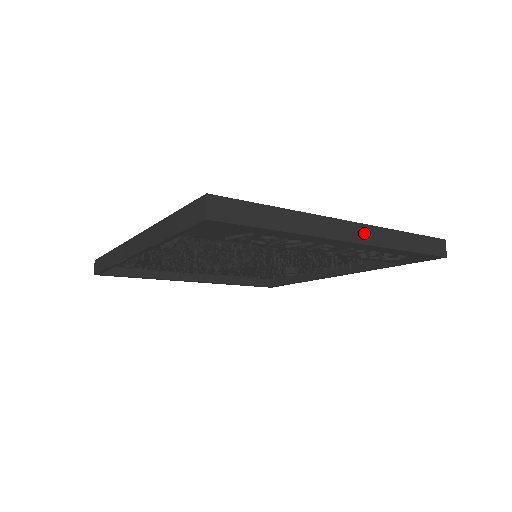
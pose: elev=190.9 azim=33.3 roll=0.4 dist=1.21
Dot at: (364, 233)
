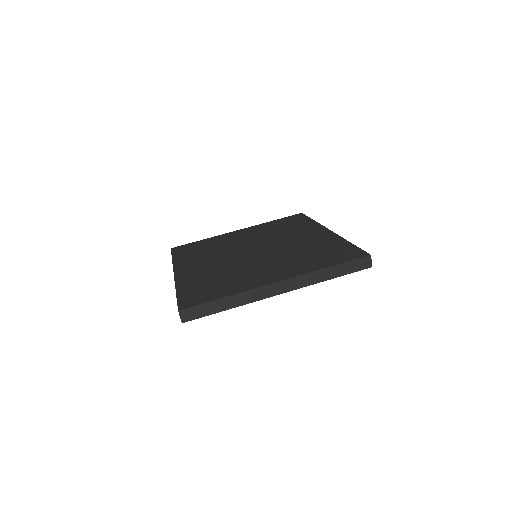
Dot at: (291, 284)
